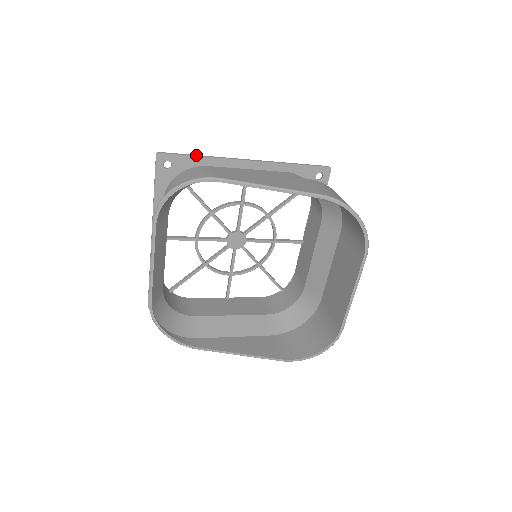
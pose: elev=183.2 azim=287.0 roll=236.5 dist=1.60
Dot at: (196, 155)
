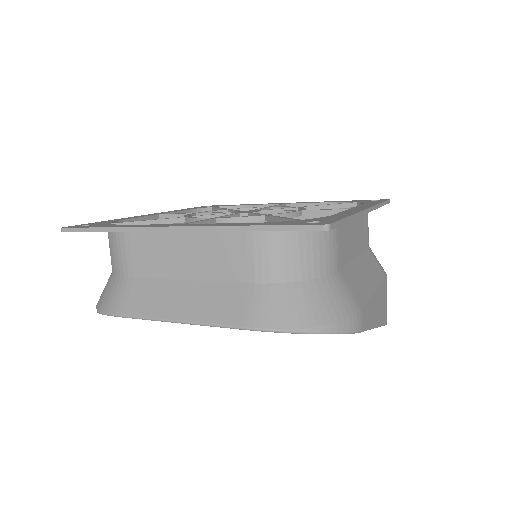
Dot at: (349, 218)
